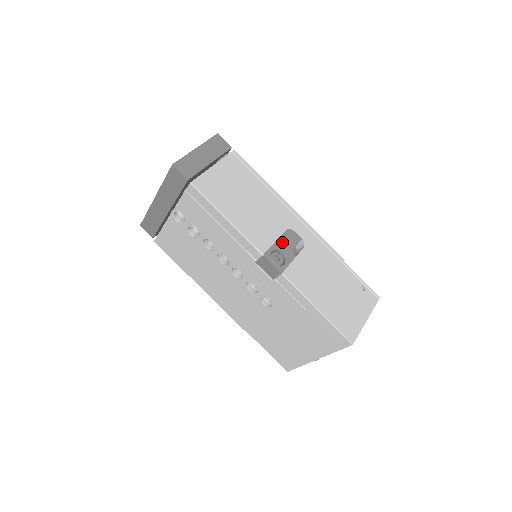
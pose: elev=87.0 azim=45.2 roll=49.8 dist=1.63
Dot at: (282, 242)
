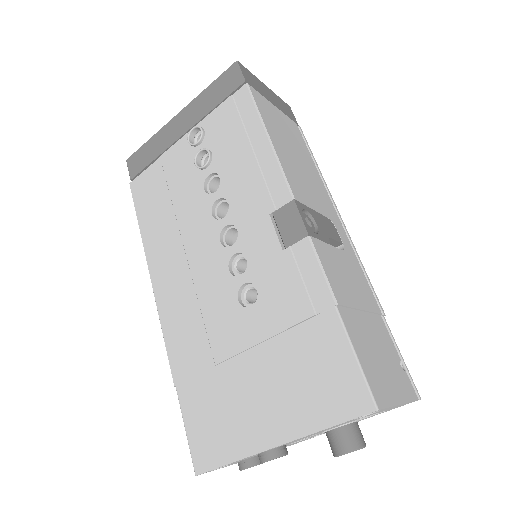
Dot at: (320, 219)
